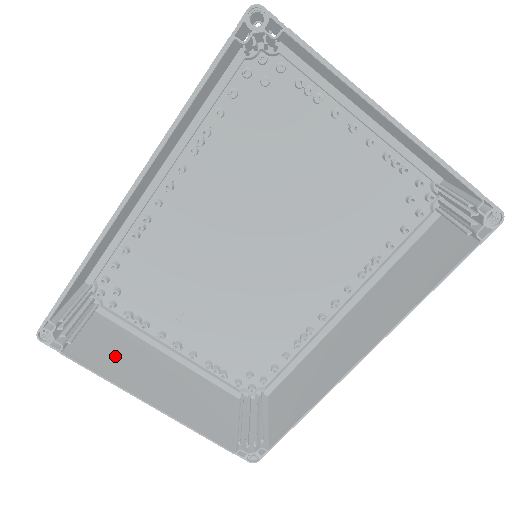
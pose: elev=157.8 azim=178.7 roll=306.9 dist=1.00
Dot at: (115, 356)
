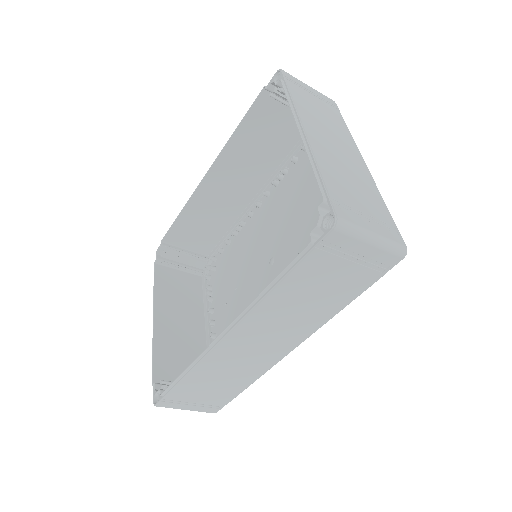
Dot at: (176, 292)
